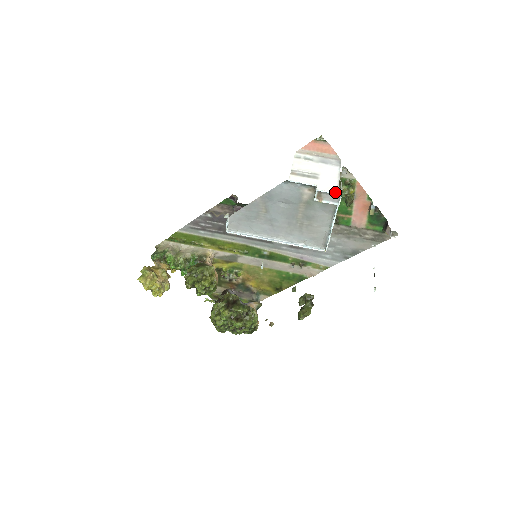
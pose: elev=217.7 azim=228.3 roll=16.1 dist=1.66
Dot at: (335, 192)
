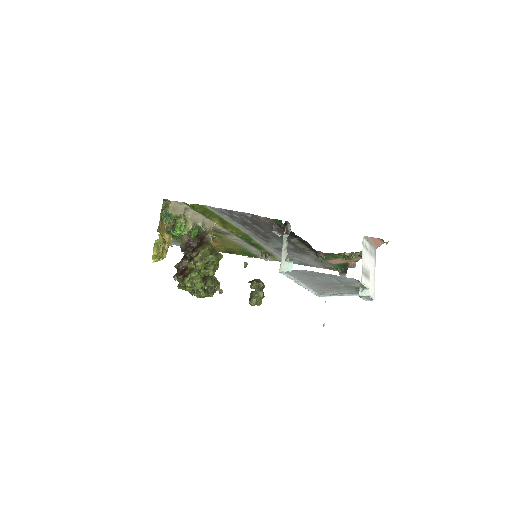
Dot at: (374, 299)
